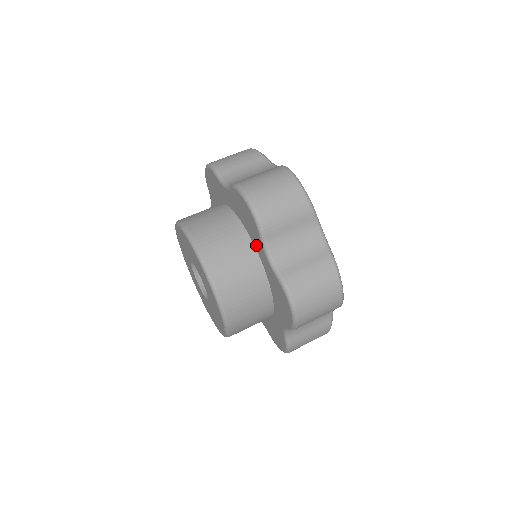
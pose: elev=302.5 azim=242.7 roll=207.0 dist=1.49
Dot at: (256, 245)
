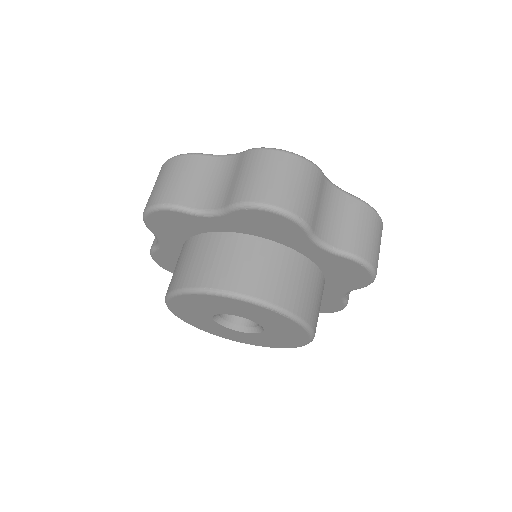
Dot at: (204, 228)
